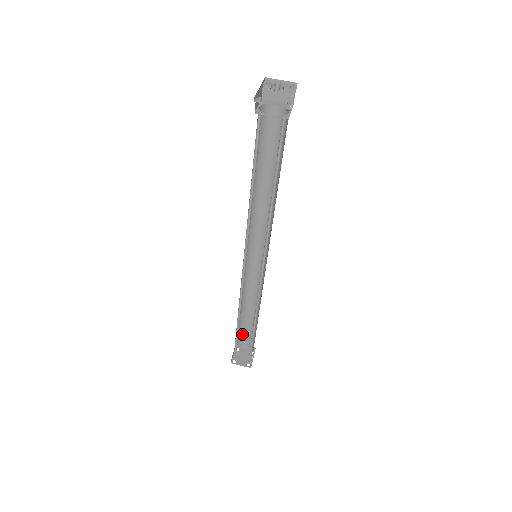
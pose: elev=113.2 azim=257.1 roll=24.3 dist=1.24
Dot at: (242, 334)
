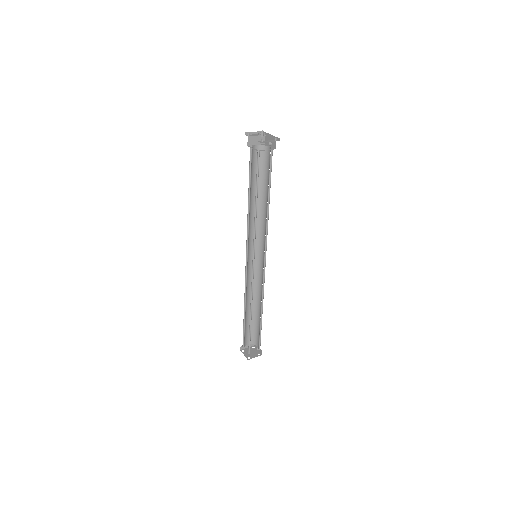
Dot at: (245, 334)
